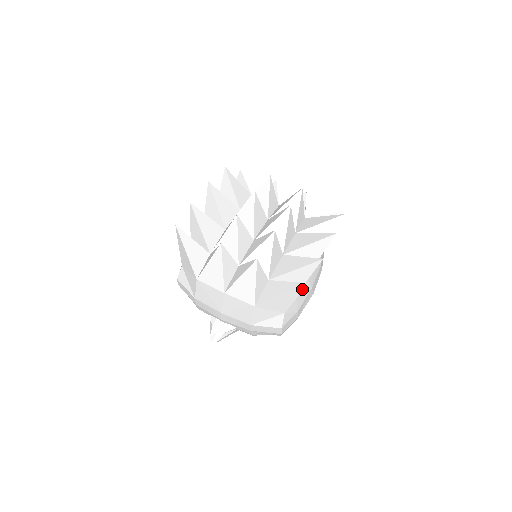
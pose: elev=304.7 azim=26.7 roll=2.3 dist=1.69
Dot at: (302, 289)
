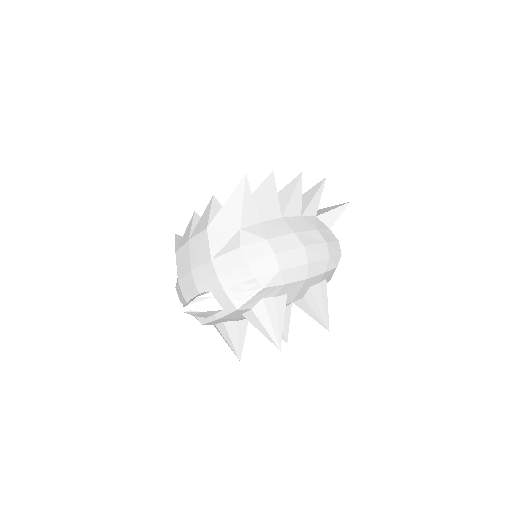
Dot at: (243, 185)
